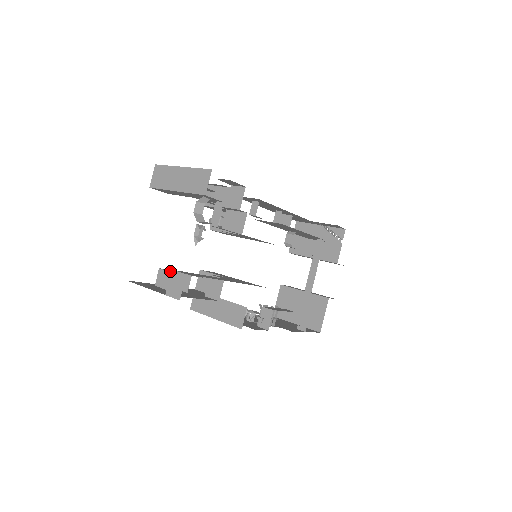
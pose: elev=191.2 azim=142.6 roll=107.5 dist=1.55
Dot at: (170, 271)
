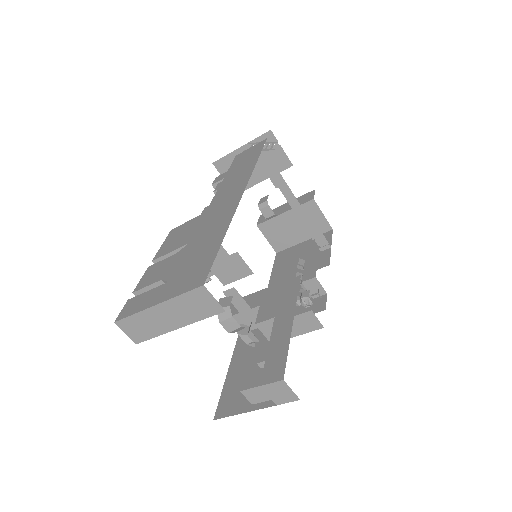
Dot at: (254, 384)
